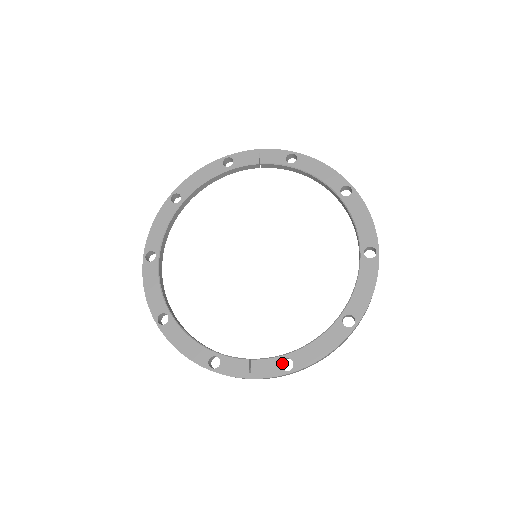
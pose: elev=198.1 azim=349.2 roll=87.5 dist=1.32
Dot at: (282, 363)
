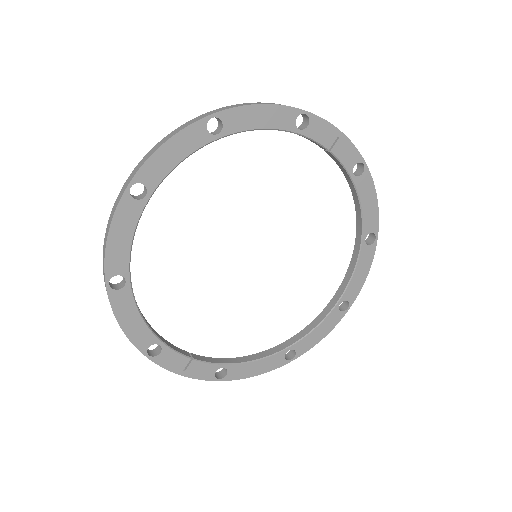
Dot at: occluded
